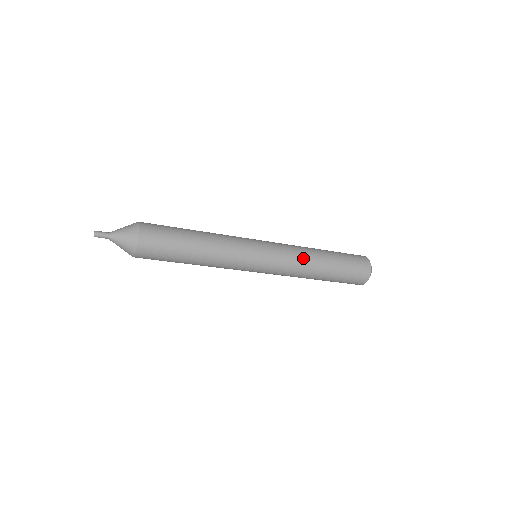
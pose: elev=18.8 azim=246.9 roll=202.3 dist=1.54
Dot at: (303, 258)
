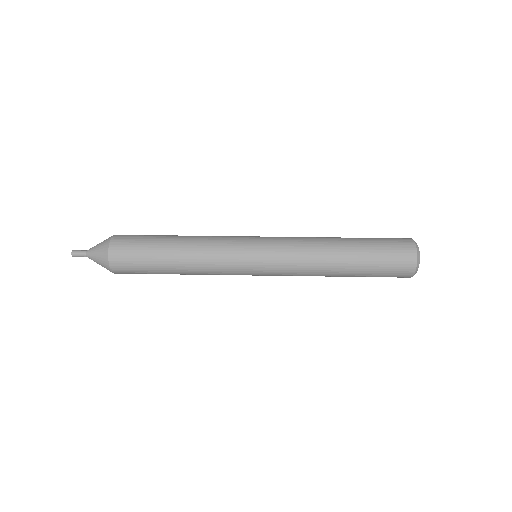
Dot at: (312, 263)
